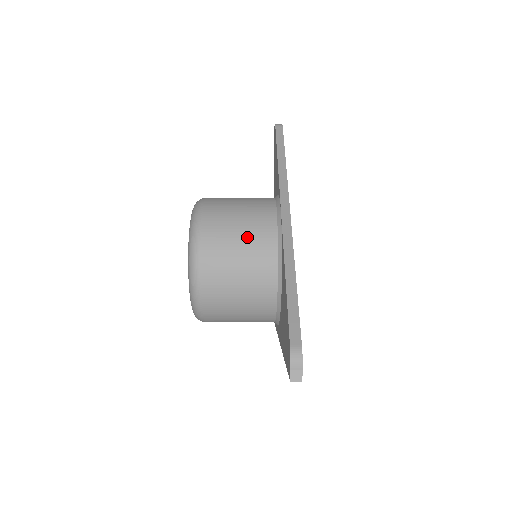
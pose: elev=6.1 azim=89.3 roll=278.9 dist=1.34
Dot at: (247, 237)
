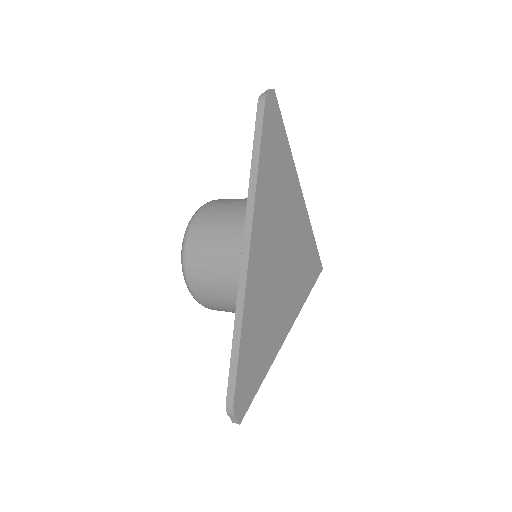
Dot at: (219, 274)
